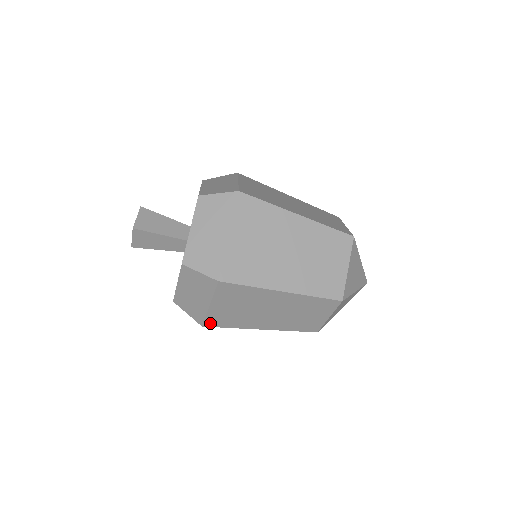
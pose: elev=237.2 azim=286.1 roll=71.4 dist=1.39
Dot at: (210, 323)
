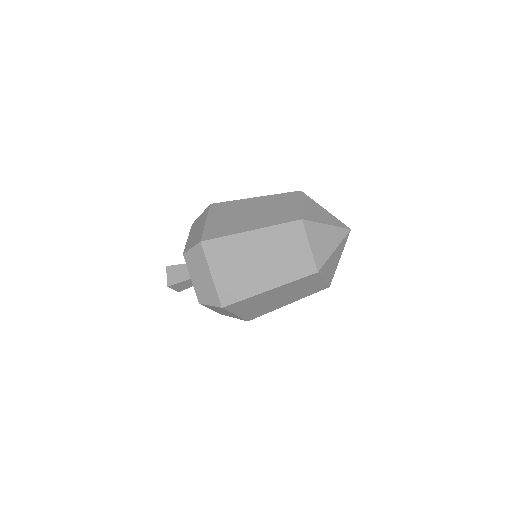
Dot at: (250, 318)
